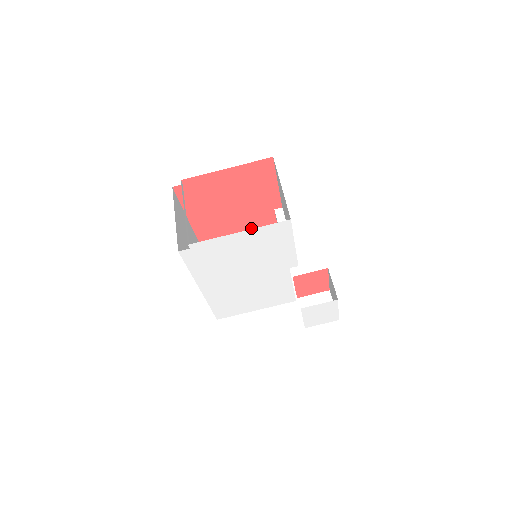
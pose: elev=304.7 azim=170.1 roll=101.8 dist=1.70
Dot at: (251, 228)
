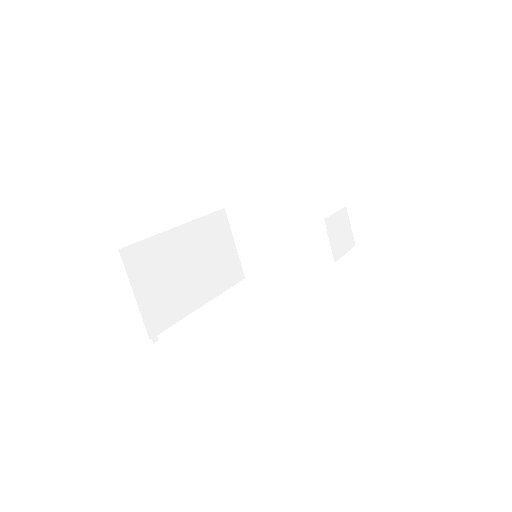
Dot at: occluded
